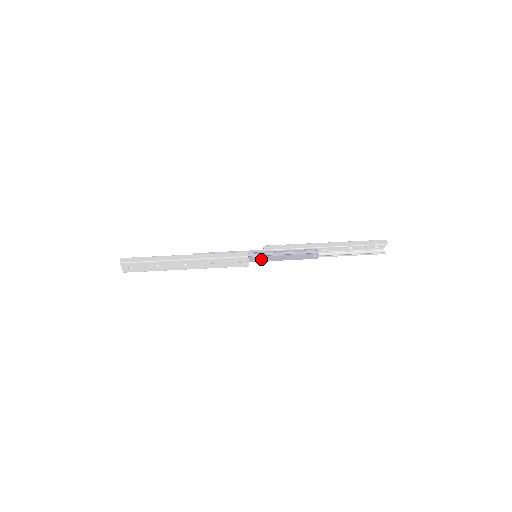
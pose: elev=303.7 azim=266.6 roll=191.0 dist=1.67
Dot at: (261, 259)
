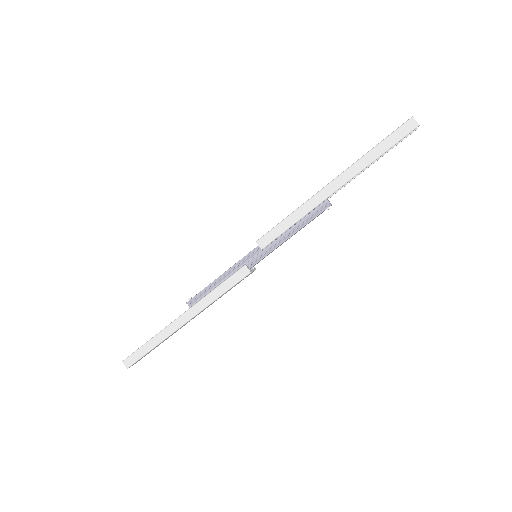
Dot at: occluded
